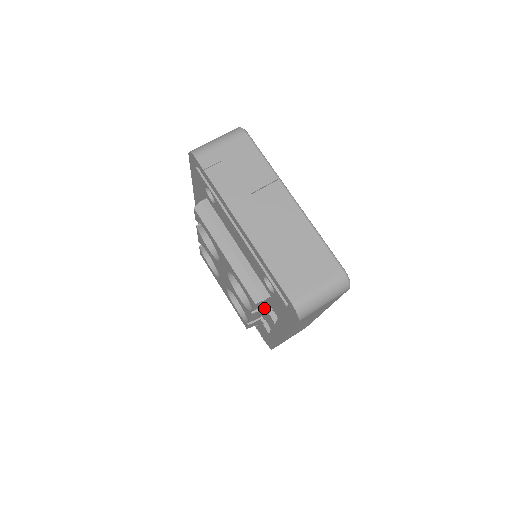
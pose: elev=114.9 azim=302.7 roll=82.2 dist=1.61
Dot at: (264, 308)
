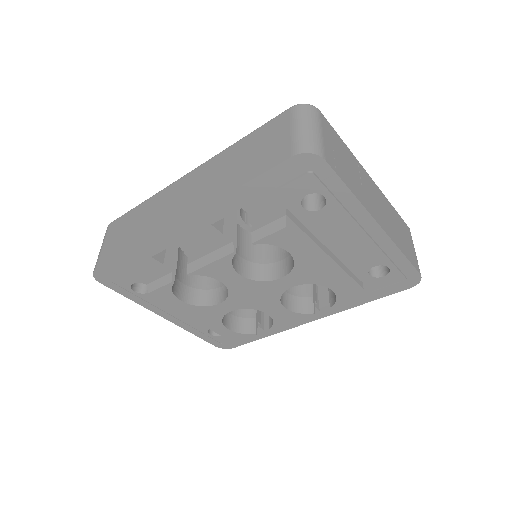
Dot at: (312, 302)
